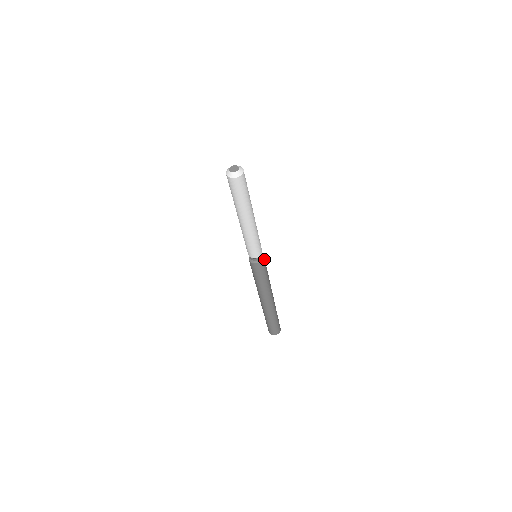
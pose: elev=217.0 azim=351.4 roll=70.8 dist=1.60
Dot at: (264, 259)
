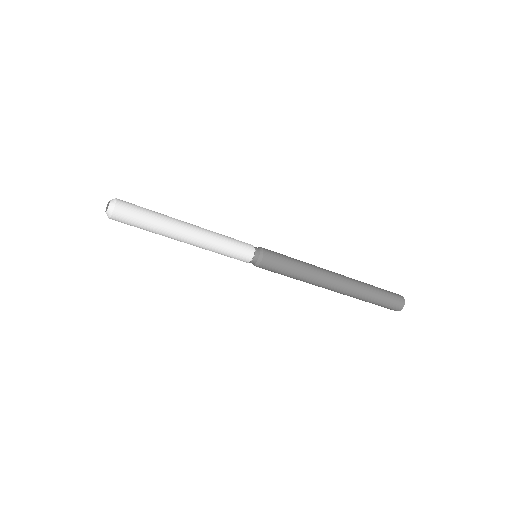
Dot at: (266, 260)
